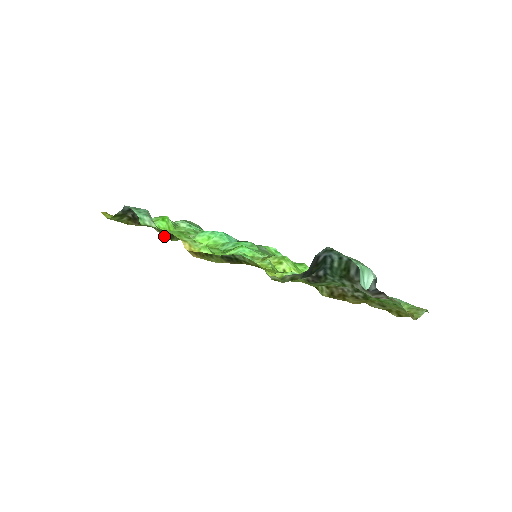
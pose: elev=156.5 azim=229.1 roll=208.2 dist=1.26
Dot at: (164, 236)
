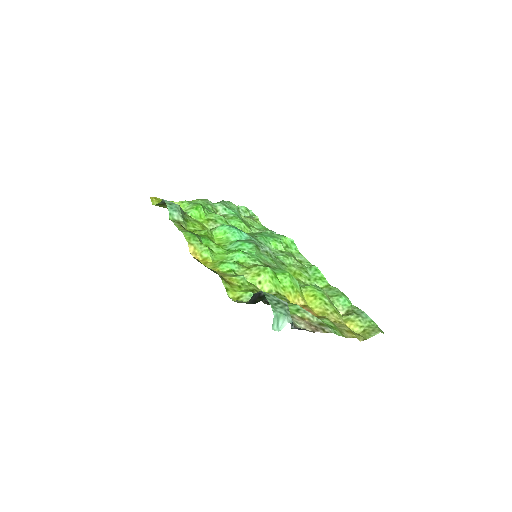
Dot at: occluded
